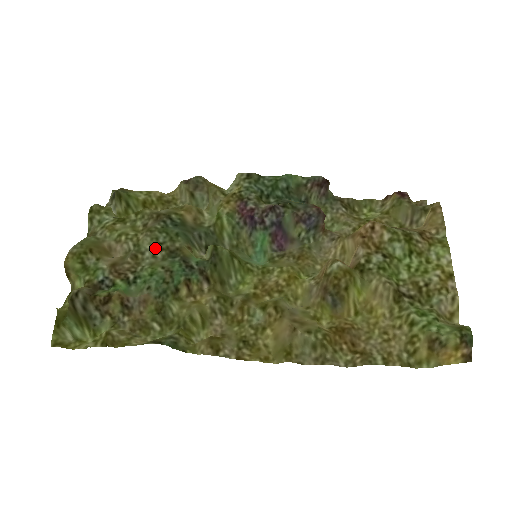
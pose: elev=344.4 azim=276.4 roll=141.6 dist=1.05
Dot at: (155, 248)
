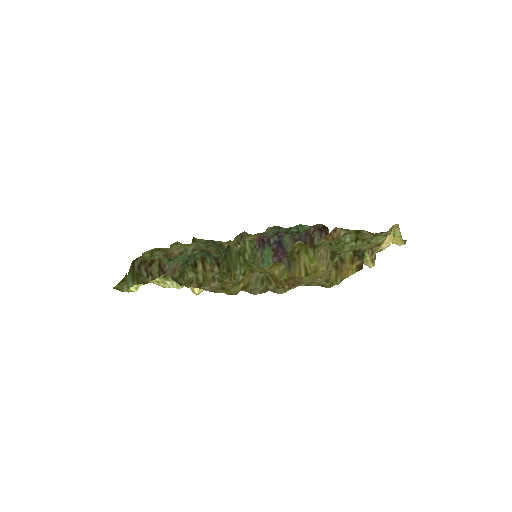
Dot at: (195, 249)
